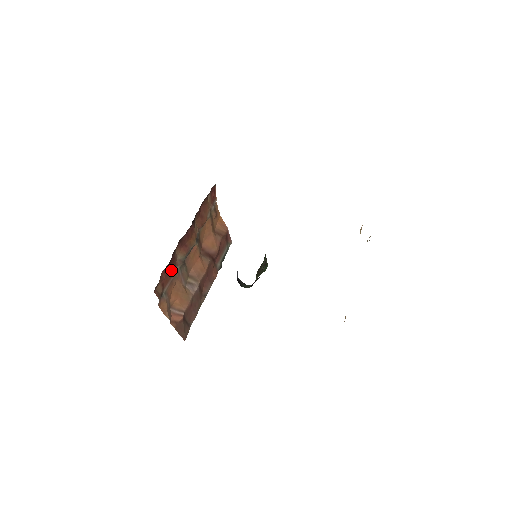
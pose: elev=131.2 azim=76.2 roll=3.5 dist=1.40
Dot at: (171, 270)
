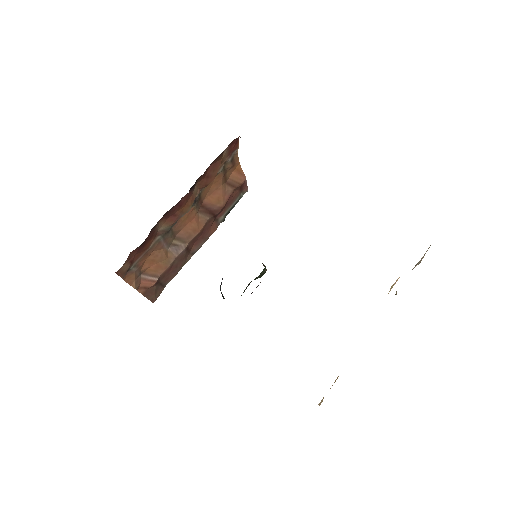
Dot at: (147, 244)
